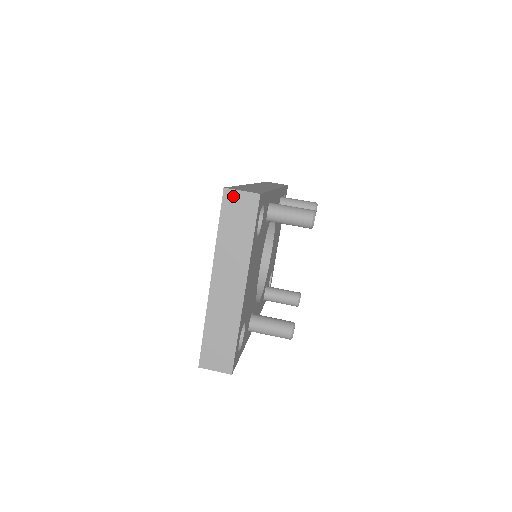
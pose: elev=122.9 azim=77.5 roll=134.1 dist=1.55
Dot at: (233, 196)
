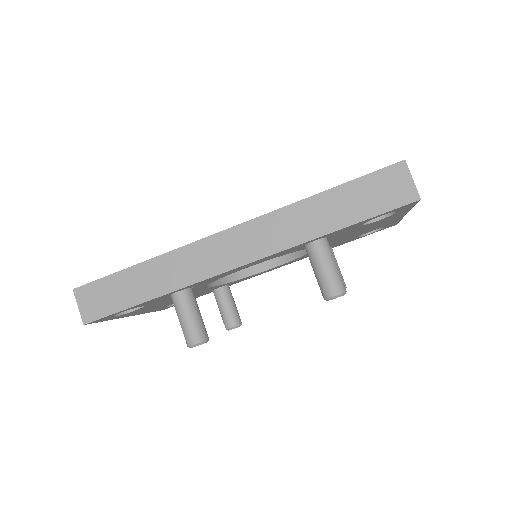
Dot at: (80, 299)
